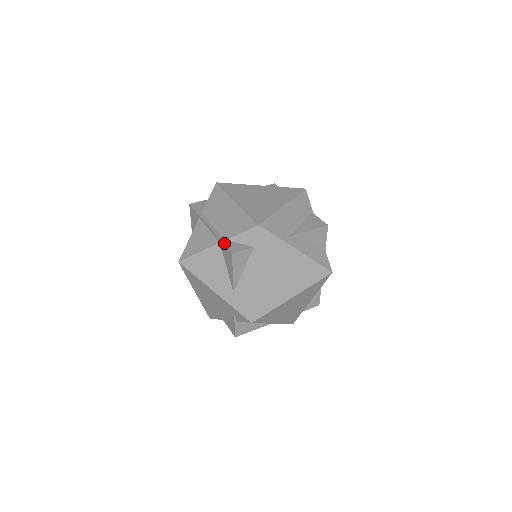
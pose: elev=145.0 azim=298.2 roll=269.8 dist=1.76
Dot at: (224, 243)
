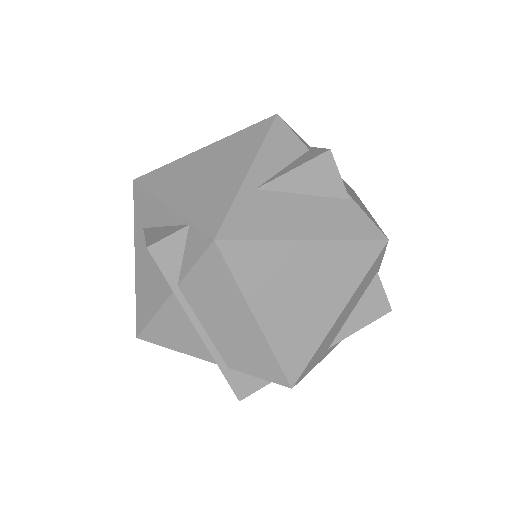
Dot at: (226, 377)
